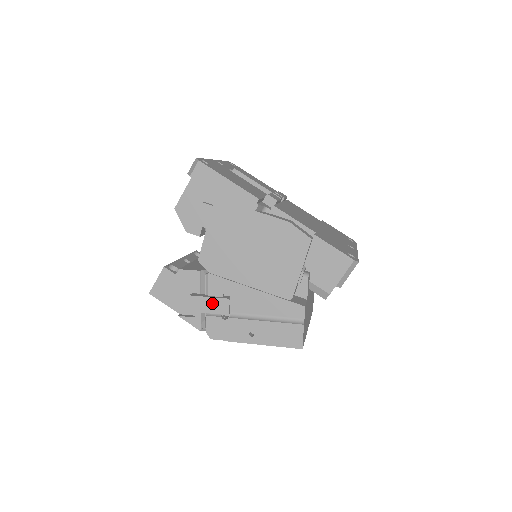
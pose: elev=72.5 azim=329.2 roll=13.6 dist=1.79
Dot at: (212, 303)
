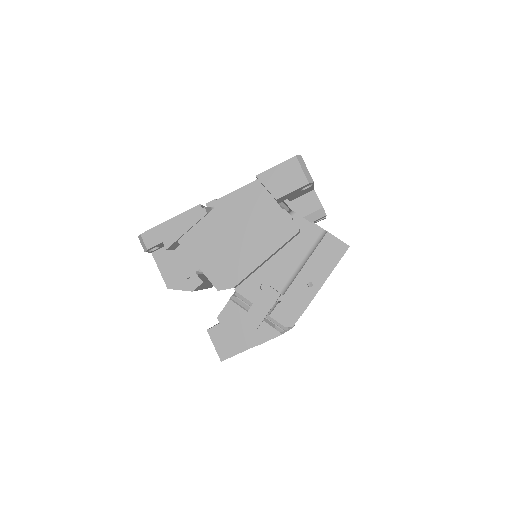
Dot at: (261, 303)
